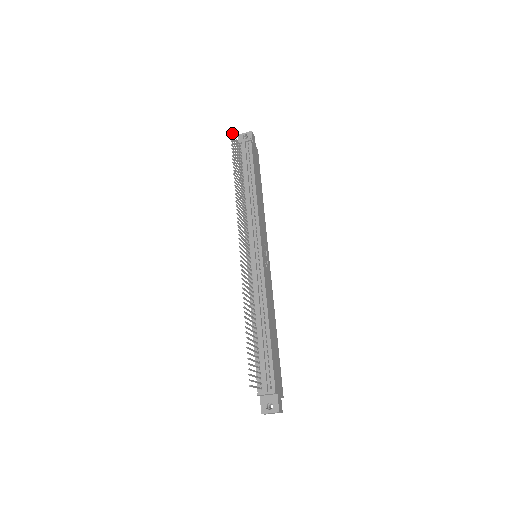
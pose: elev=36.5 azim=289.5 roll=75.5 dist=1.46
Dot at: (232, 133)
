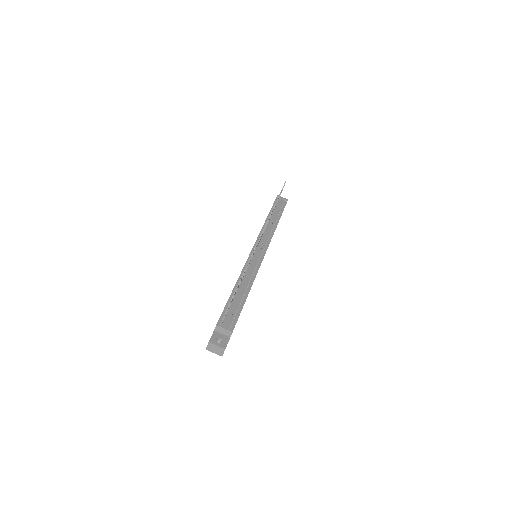
Dot at: occluded
